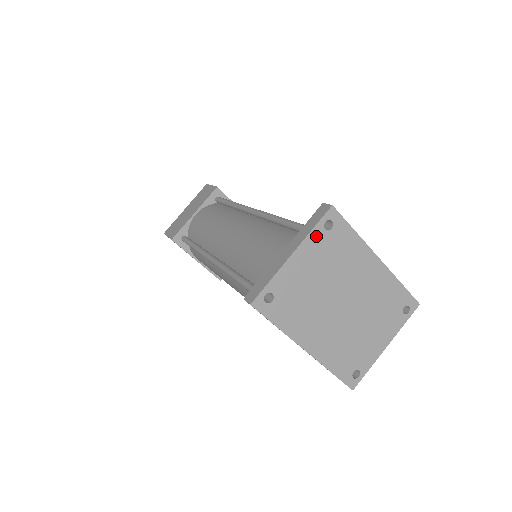
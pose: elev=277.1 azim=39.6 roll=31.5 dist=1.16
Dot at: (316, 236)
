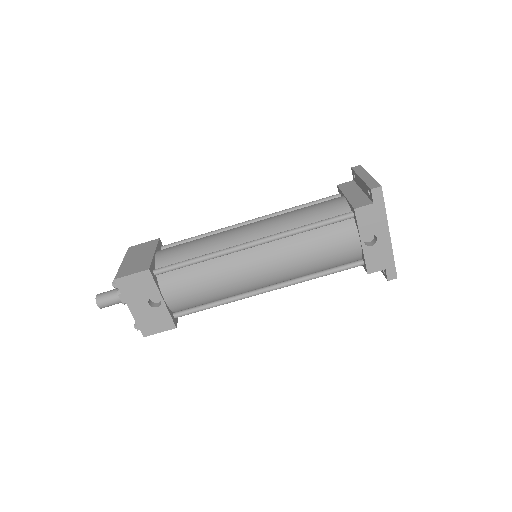
Dot at: occluded
